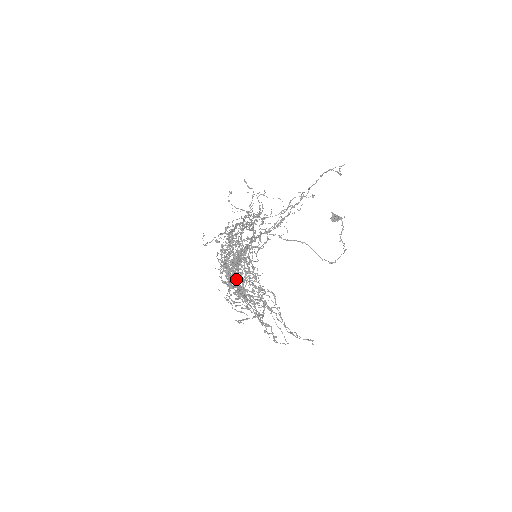
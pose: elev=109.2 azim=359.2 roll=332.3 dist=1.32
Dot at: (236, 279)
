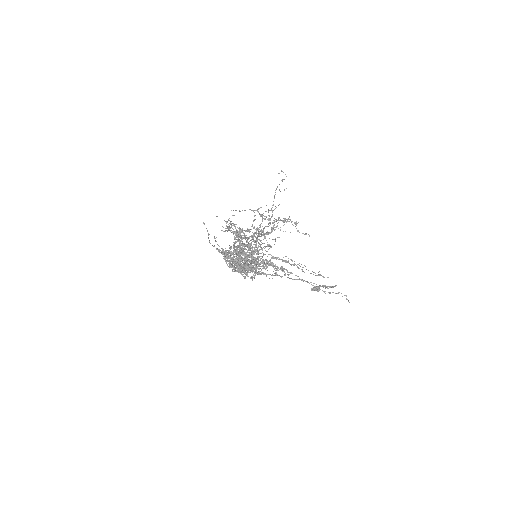
Dot at: (243, 230)
